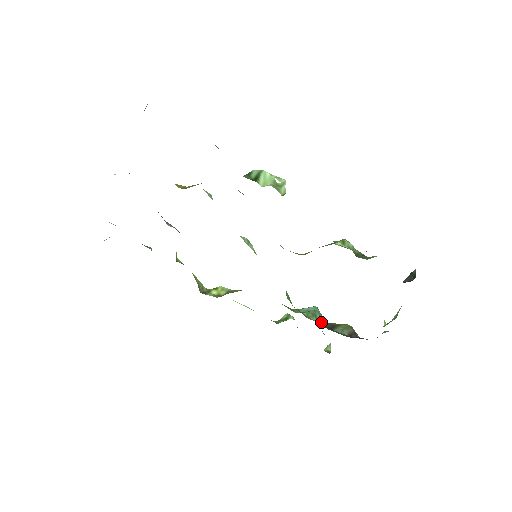
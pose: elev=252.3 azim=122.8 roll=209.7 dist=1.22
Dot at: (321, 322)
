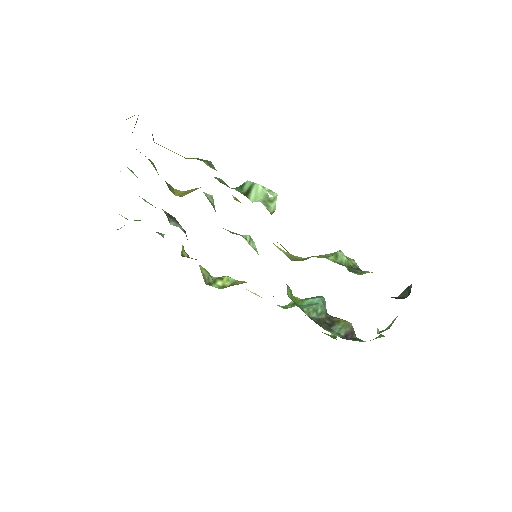
Dot at: (322, 317)
